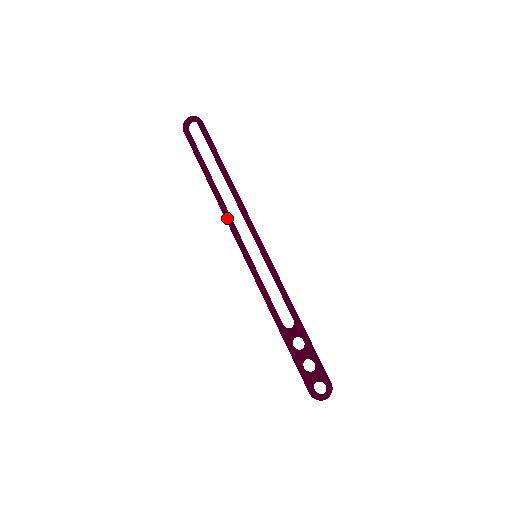
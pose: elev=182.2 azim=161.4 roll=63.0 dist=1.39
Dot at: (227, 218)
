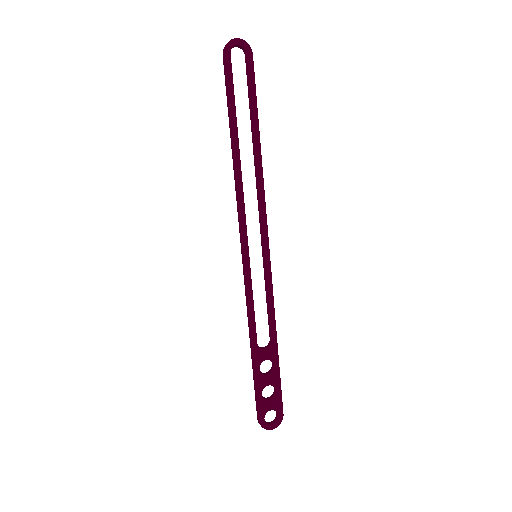
Dot at: (241, 197)
